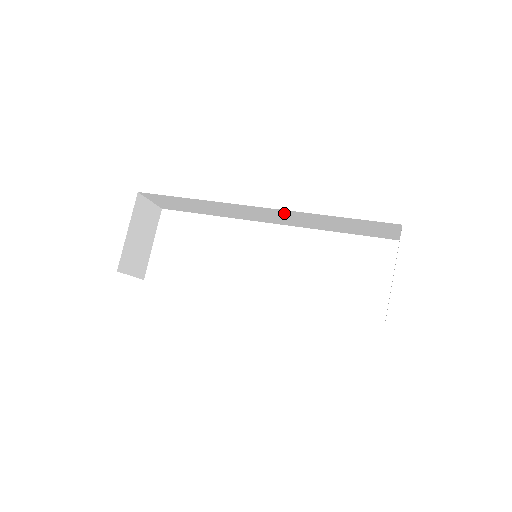
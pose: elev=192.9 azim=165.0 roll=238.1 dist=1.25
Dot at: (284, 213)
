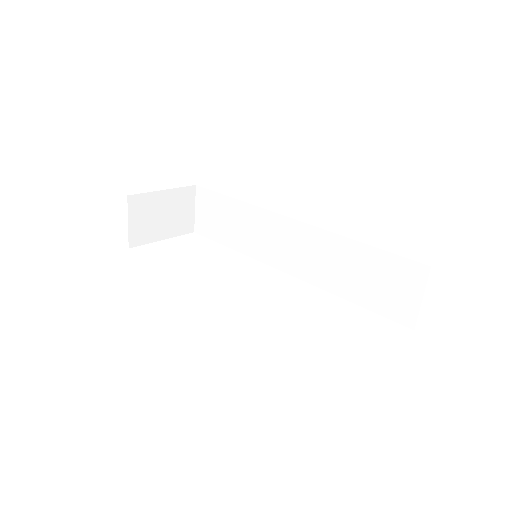
Dot at: (310, 237)
